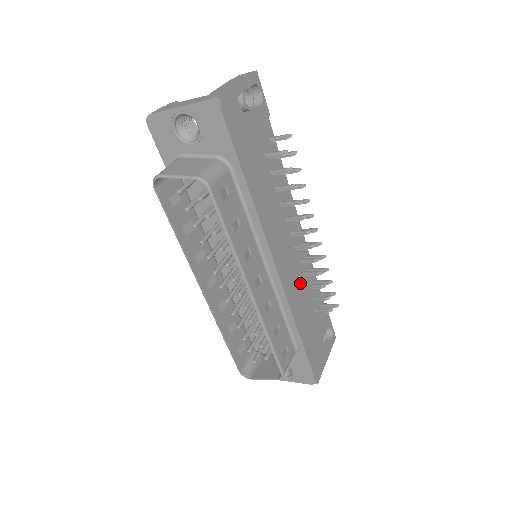
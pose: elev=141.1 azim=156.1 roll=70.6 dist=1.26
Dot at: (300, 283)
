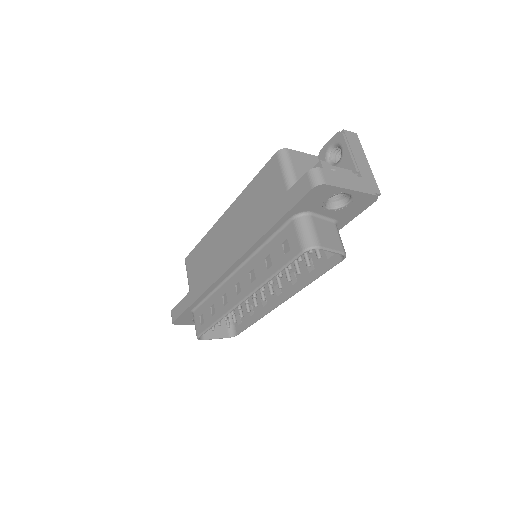
Dot at: occluded
